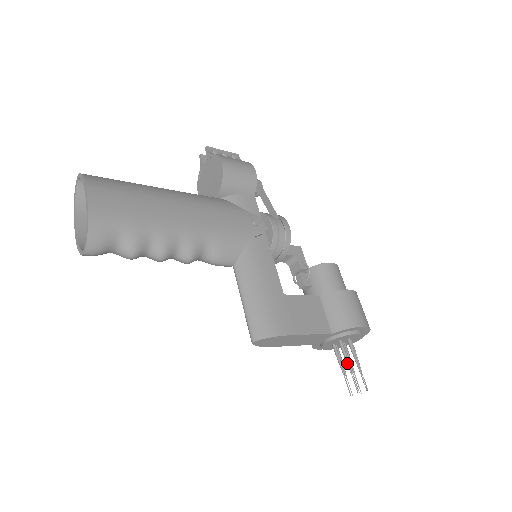
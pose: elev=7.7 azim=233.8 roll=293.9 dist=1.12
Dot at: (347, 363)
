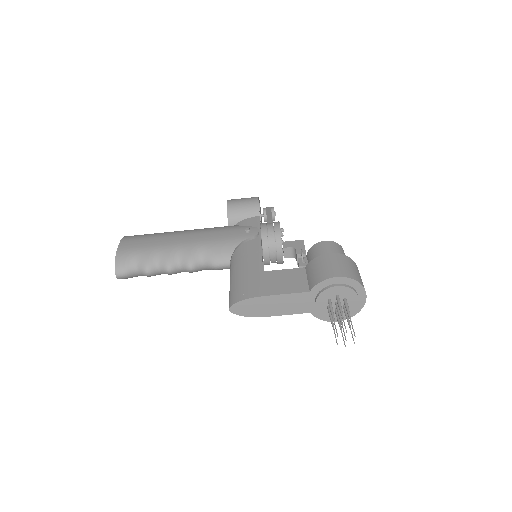
Dot at: occluded
